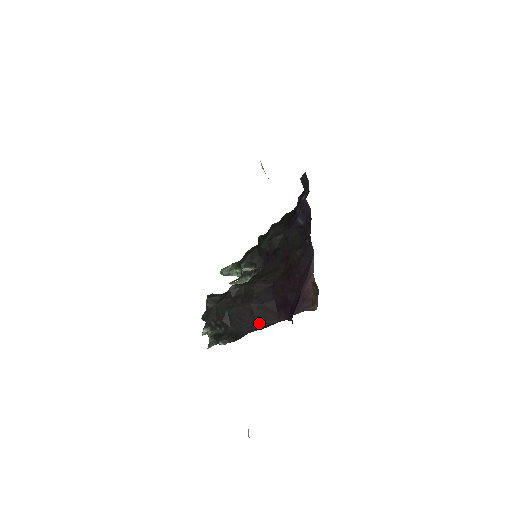
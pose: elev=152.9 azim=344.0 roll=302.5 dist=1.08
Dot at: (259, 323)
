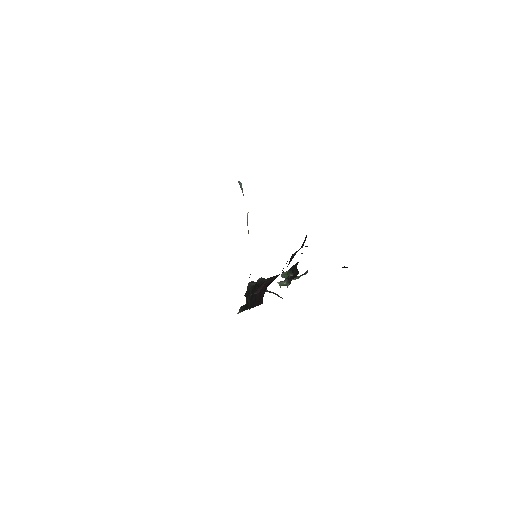
Dot at: (256, 303)
